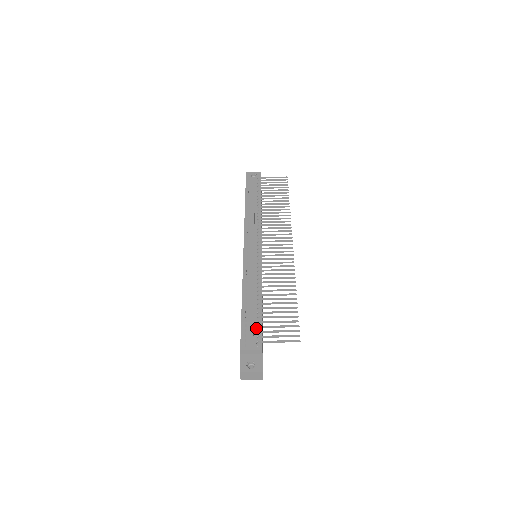
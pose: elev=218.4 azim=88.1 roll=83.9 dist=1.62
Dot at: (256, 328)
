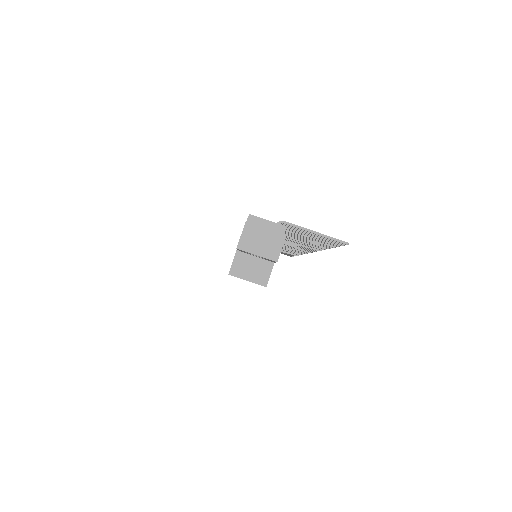
Dot at: occluded
